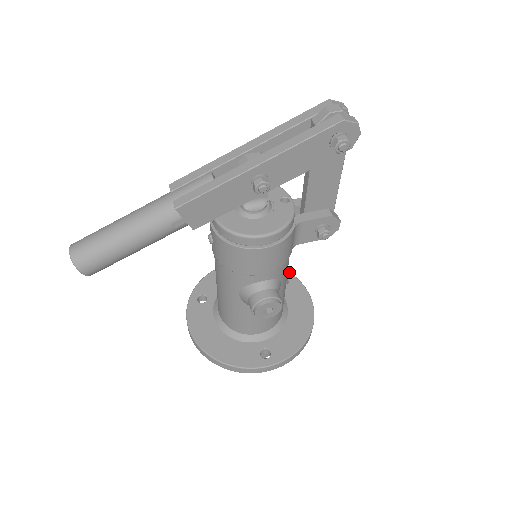
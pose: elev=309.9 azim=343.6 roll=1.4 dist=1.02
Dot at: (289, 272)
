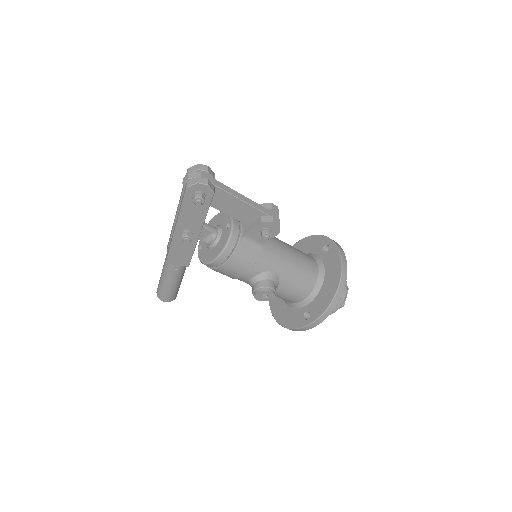
Dot at: (330, 239)
